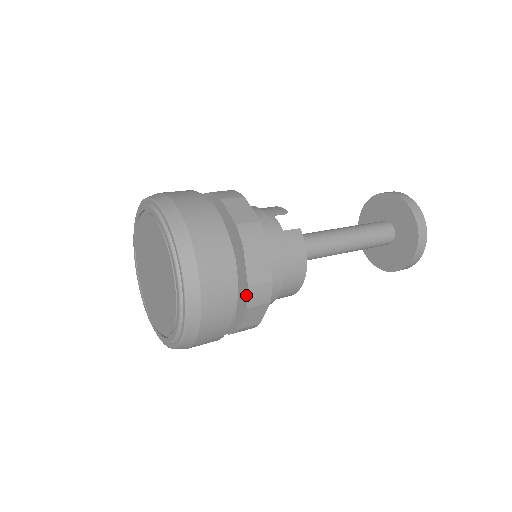
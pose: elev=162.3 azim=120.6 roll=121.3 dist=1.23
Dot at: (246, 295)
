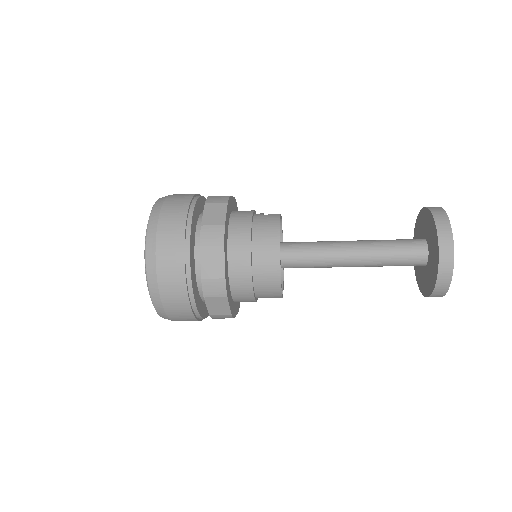
Dot at: (200, 235)
